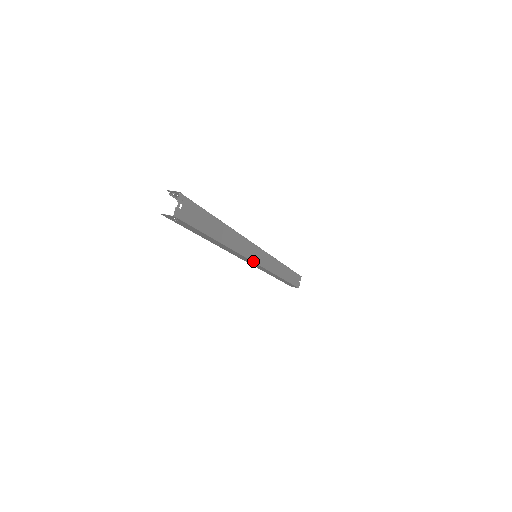
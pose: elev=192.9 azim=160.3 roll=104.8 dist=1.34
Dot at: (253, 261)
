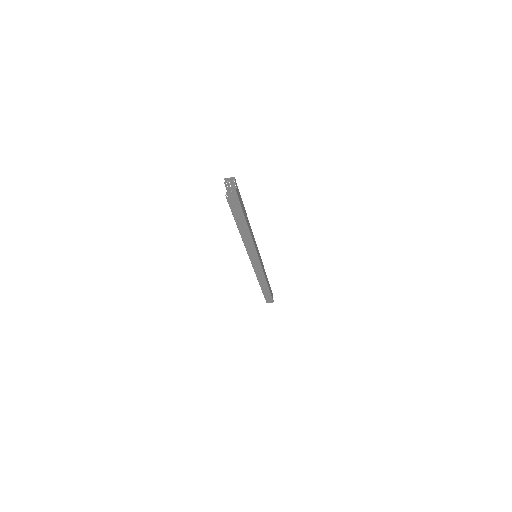
Dot at: (258, 256)
